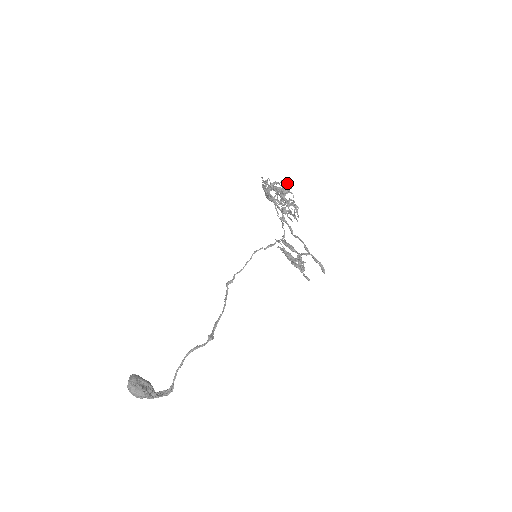
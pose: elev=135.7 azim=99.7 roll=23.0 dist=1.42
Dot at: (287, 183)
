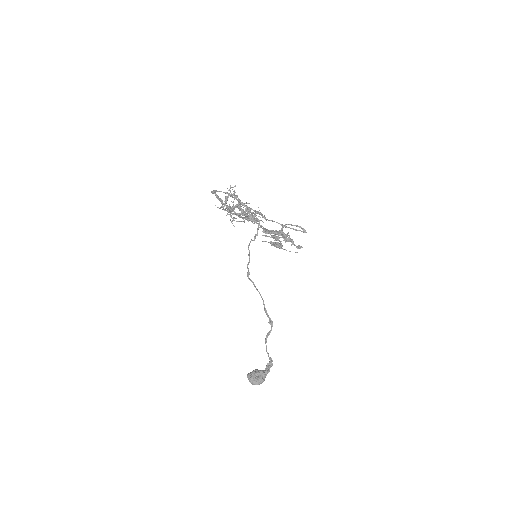
Dot at: occluded
